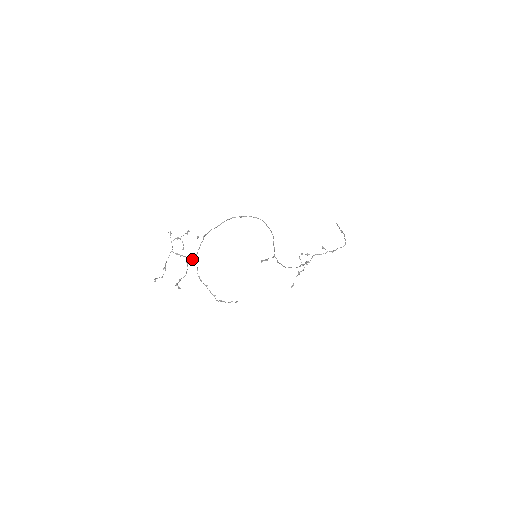
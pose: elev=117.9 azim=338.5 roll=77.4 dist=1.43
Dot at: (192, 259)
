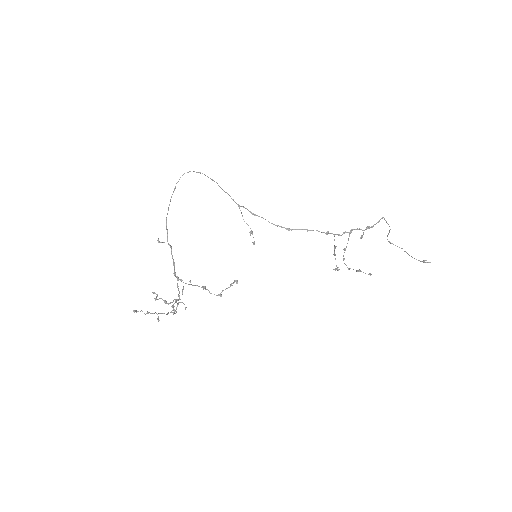
Dot at: (177, 284)
